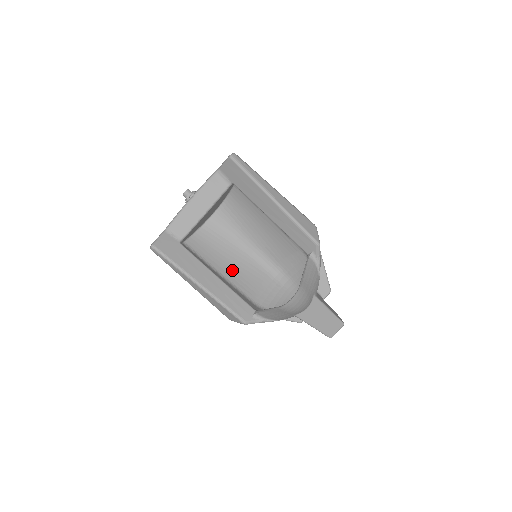
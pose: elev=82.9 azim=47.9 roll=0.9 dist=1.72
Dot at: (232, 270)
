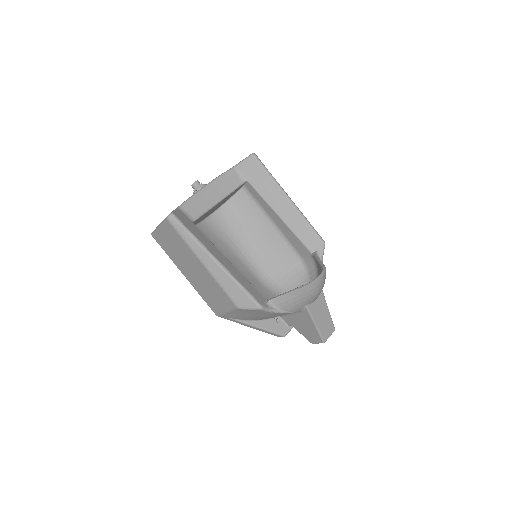
Dot at: occluded
